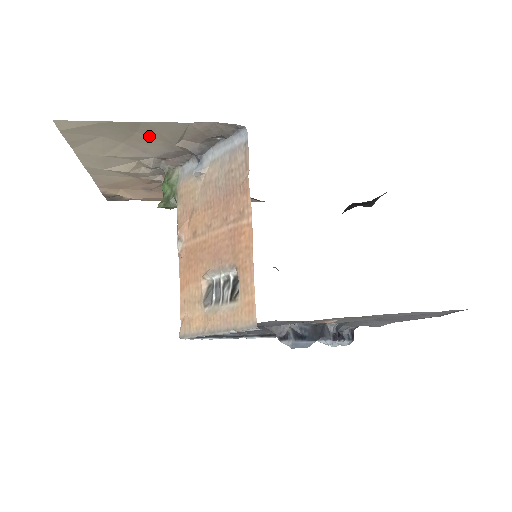
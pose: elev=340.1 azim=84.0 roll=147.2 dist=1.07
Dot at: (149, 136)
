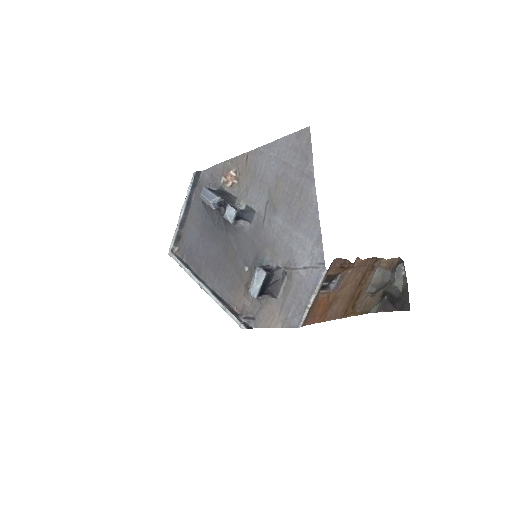
Dot at: occluded
